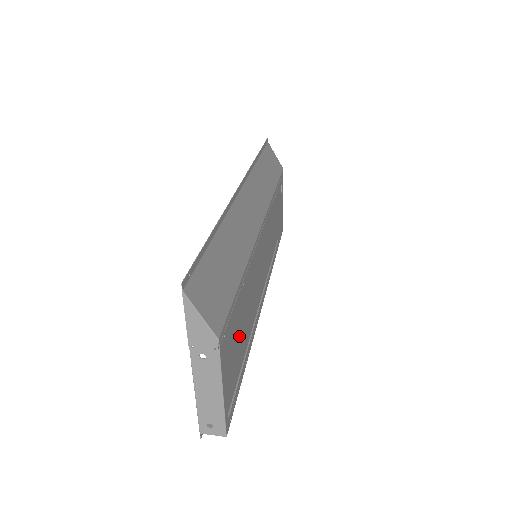
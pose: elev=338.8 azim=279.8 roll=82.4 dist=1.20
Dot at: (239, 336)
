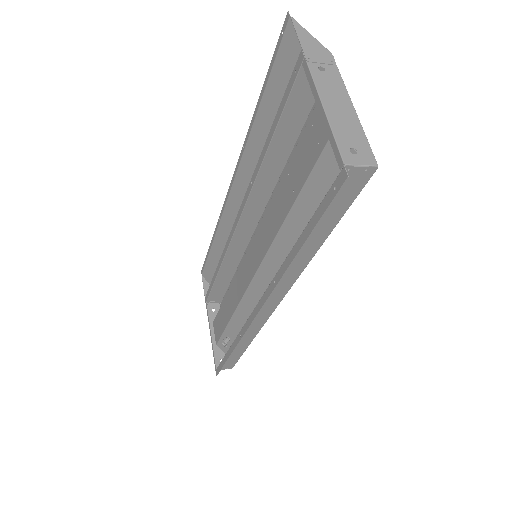
Dot at: occluded
